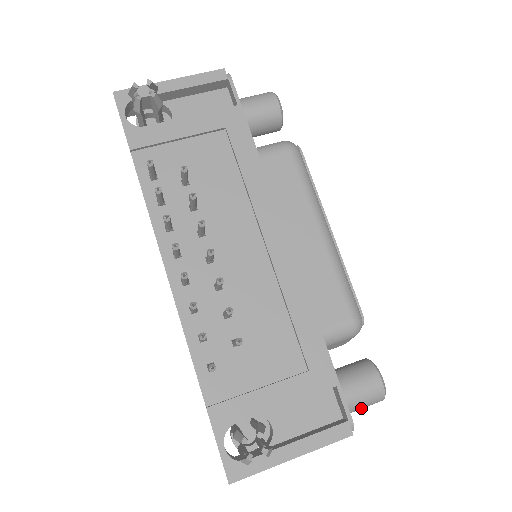
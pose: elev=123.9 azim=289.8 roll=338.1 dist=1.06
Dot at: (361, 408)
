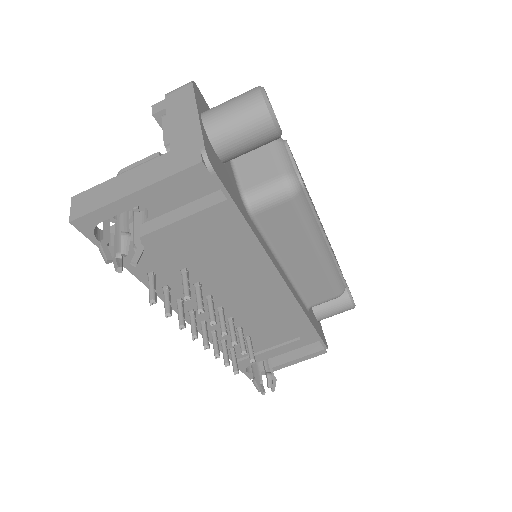
Dot at: occluded
